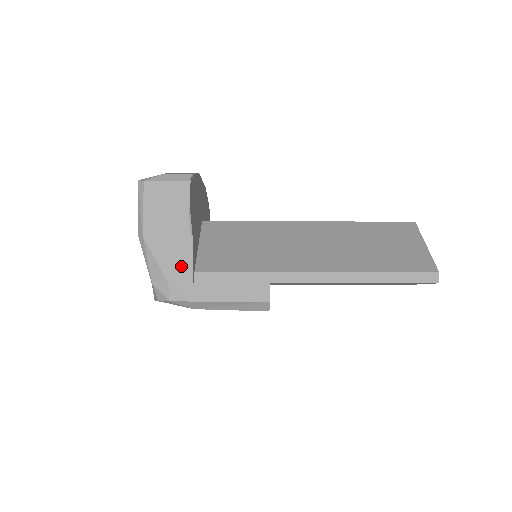
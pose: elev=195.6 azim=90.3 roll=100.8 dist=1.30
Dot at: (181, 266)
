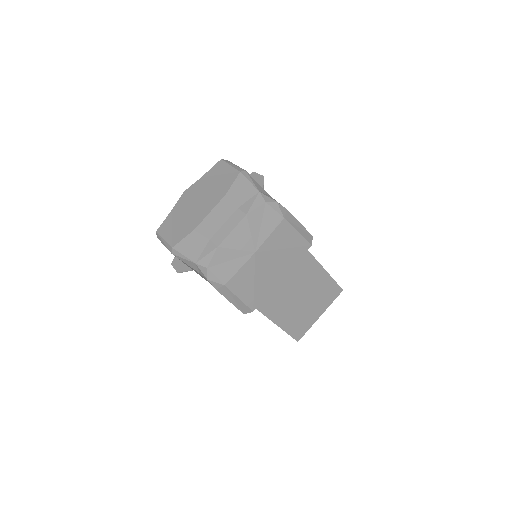
Dot at: occluded
